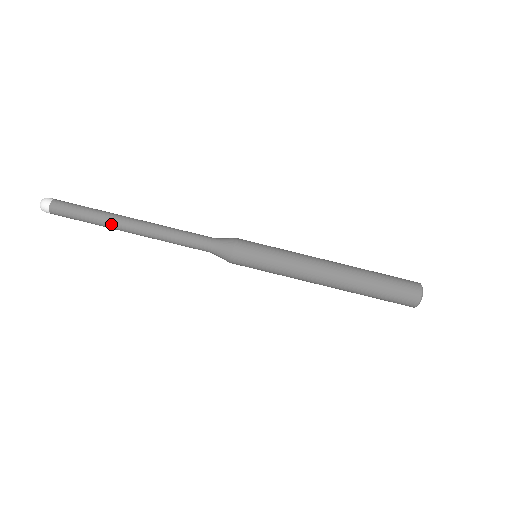
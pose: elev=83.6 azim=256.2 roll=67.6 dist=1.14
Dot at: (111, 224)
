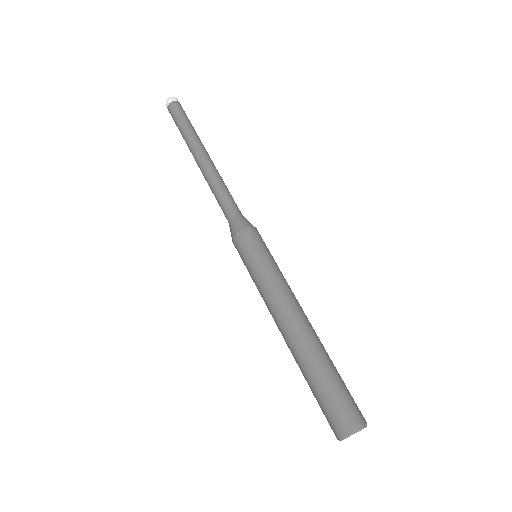
Dot at: (198, 140)
